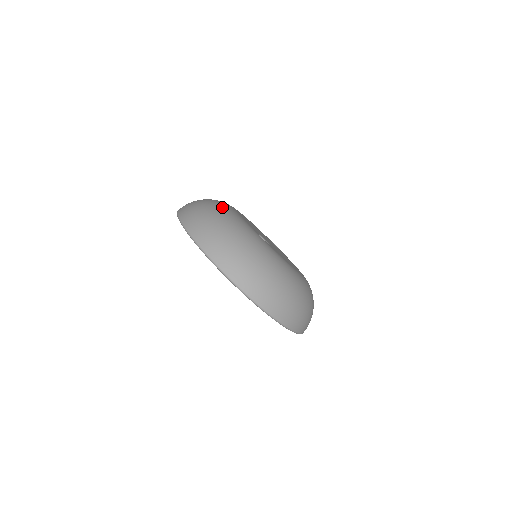
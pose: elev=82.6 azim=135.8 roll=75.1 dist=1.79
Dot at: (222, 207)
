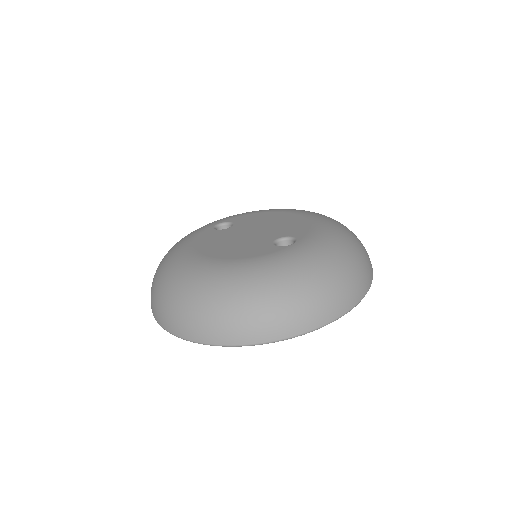
Dot at: (247, 280)
